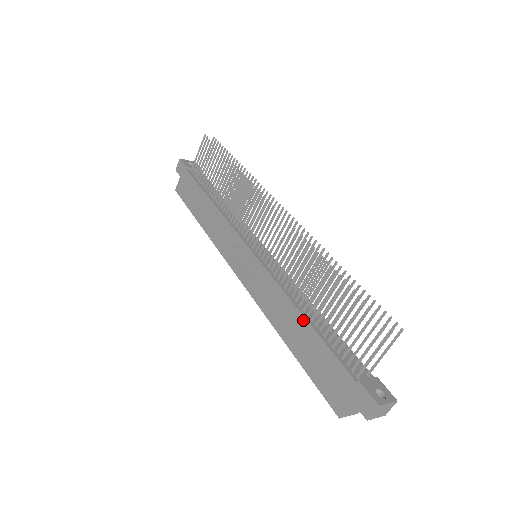
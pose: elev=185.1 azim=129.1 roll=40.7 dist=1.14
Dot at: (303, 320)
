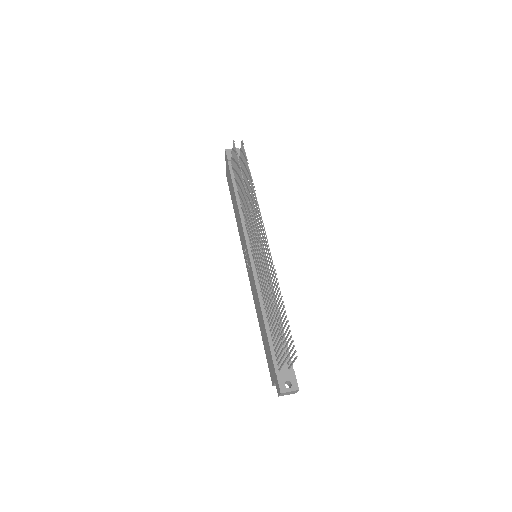
Dot at: (263, 321)
